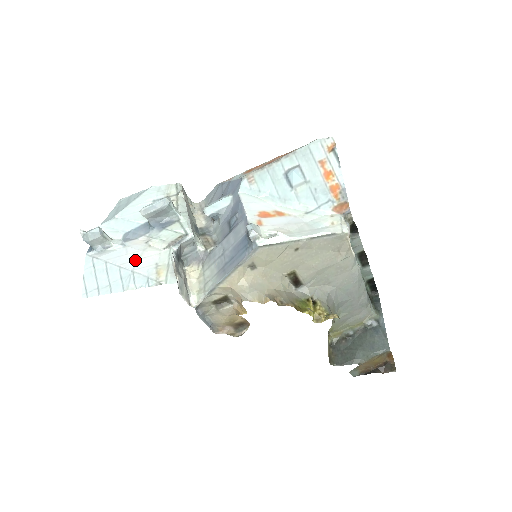
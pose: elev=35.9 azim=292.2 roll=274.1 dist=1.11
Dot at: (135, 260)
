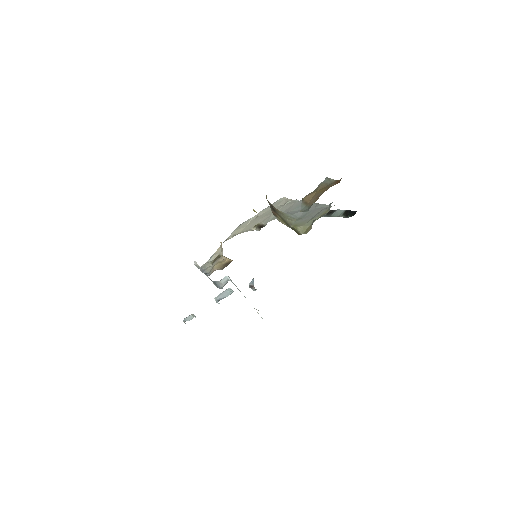
Dot at: occluded
